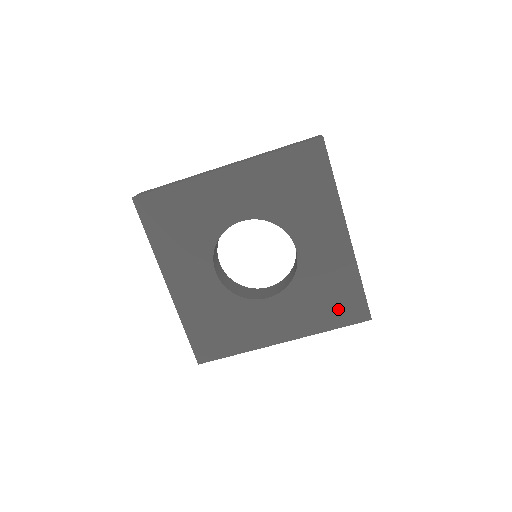
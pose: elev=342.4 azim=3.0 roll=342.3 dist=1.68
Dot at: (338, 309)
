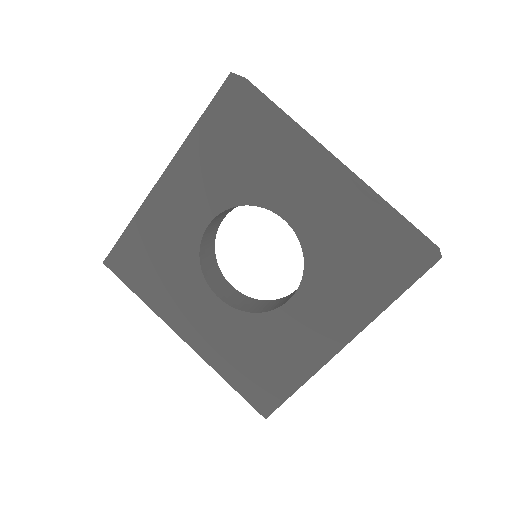
Dot at: (385, 267)
